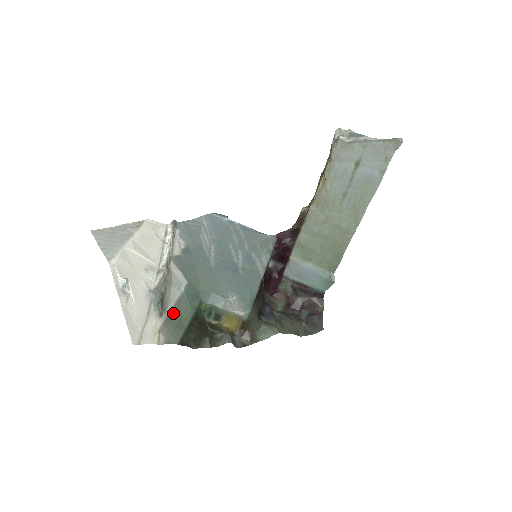
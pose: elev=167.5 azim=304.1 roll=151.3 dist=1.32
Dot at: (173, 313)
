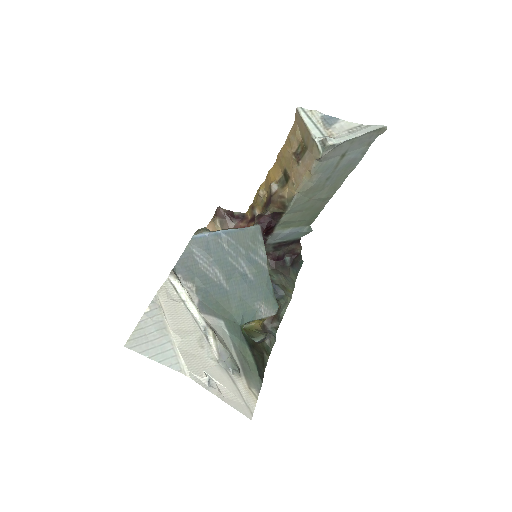
Dot at: (241, 362)
